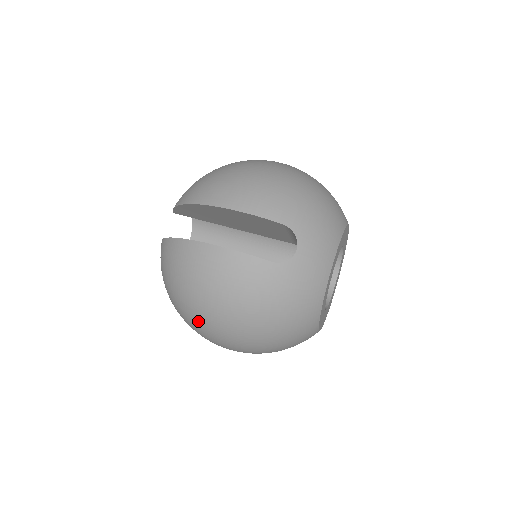
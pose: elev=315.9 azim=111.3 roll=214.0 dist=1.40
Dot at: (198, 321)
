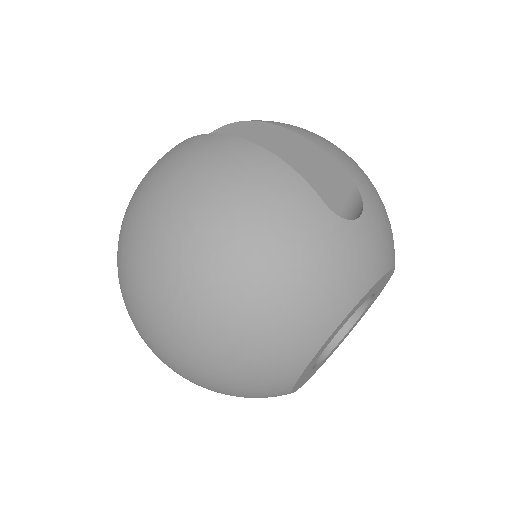
Dot at: (160, 237)
